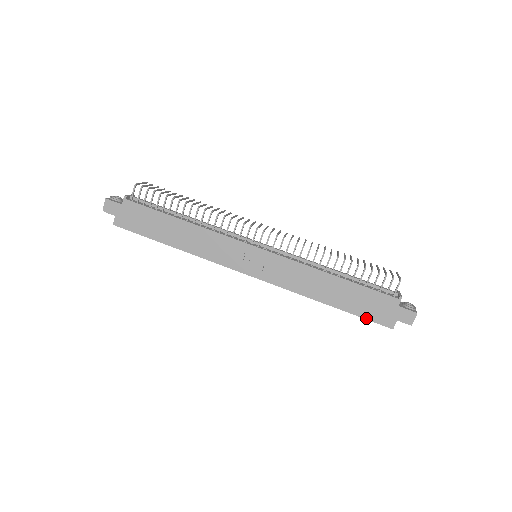
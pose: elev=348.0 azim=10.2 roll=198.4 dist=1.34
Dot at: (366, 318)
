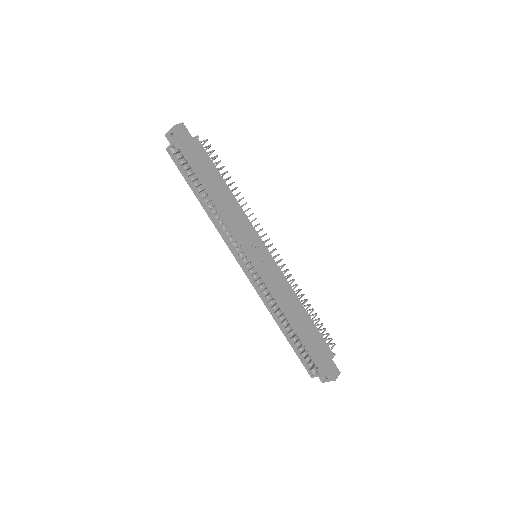
Dot at: (312, 354)
